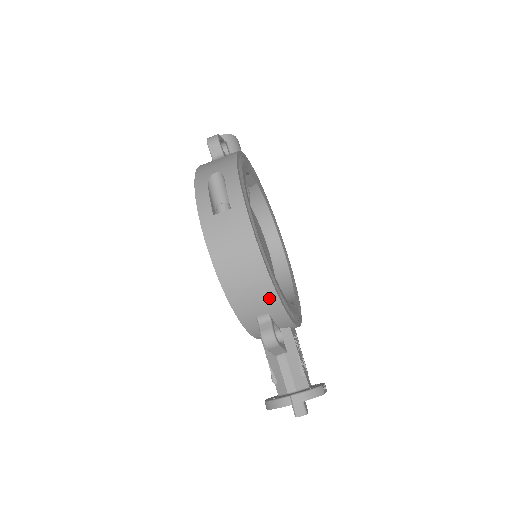
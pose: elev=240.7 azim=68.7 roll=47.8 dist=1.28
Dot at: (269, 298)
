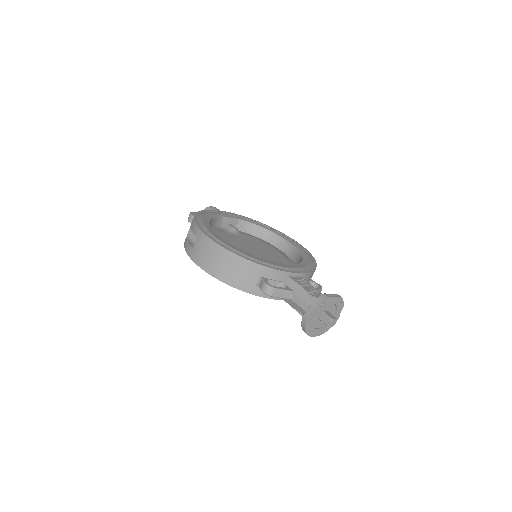
Dot at: (247, 266)
